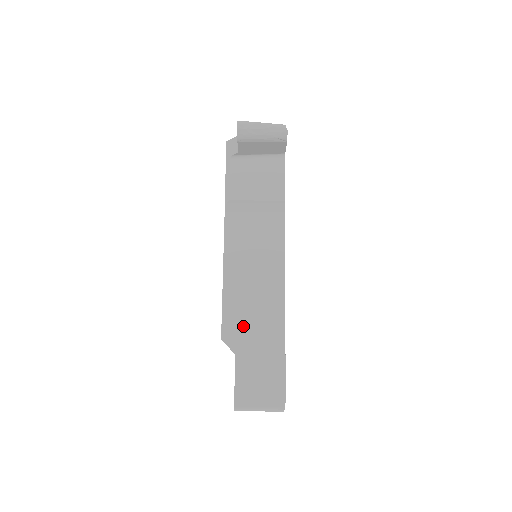
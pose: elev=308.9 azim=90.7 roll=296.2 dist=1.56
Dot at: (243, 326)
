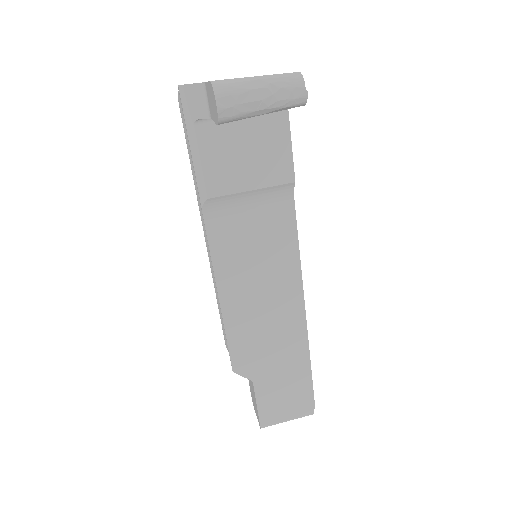
Dot at: (257, 351)
